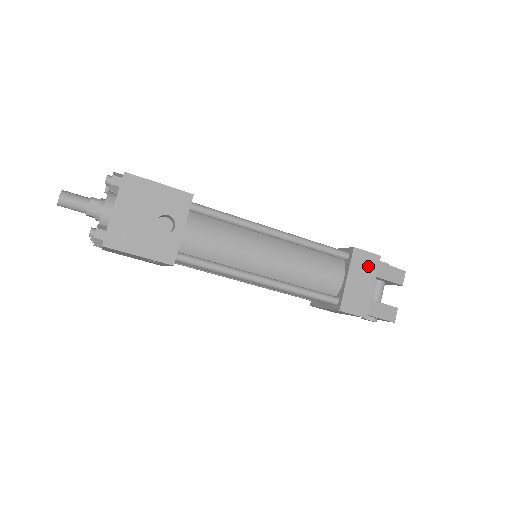
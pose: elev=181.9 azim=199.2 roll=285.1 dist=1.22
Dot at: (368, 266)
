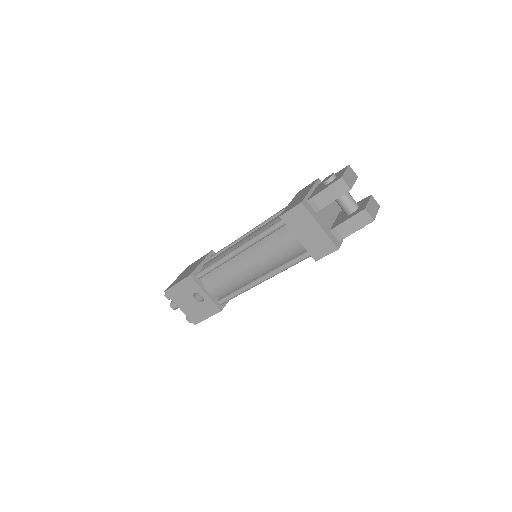
Dot at: (301, 218)
